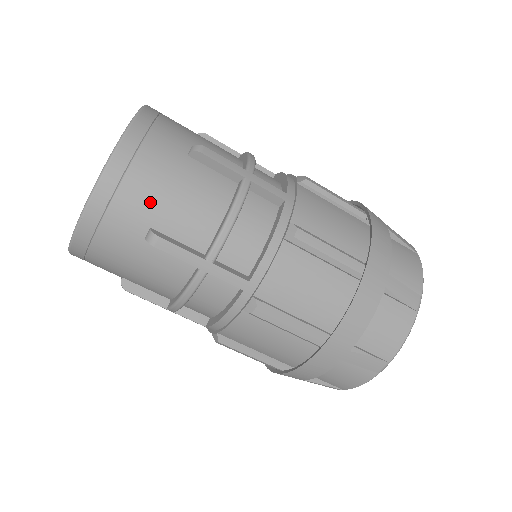
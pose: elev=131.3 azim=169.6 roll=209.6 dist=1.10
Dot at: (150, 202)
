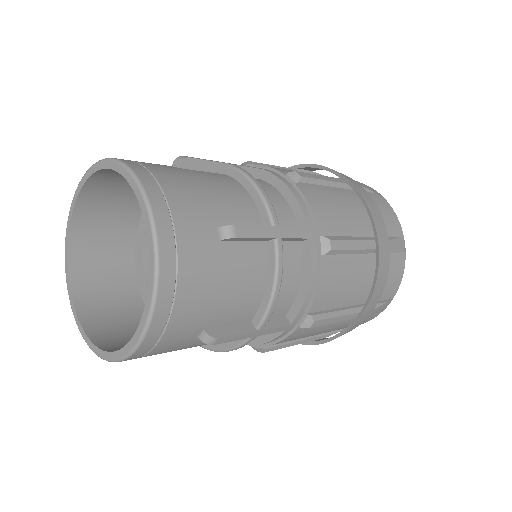
Dot at: (199, 205)
